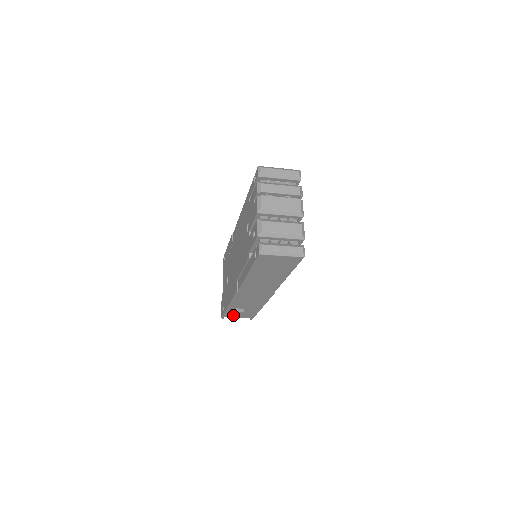
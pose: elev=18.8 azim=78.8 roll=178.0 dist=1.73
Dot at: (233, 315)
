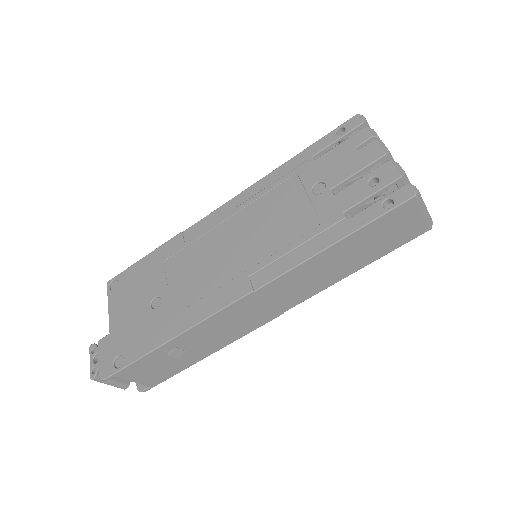
Dot at: (138, 371)
